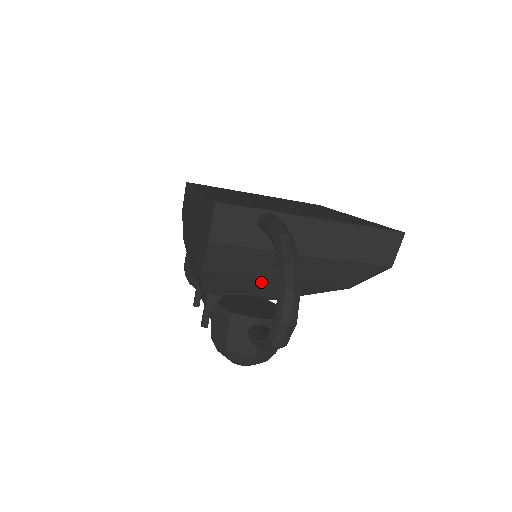
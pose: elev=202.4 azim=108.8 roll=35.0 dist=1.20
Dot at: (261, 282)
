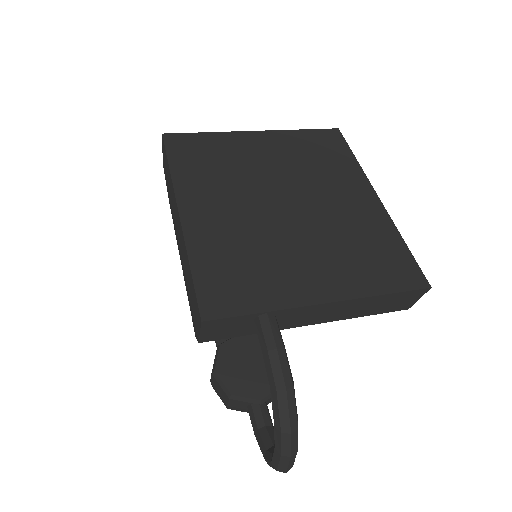
Dot at: occluded
